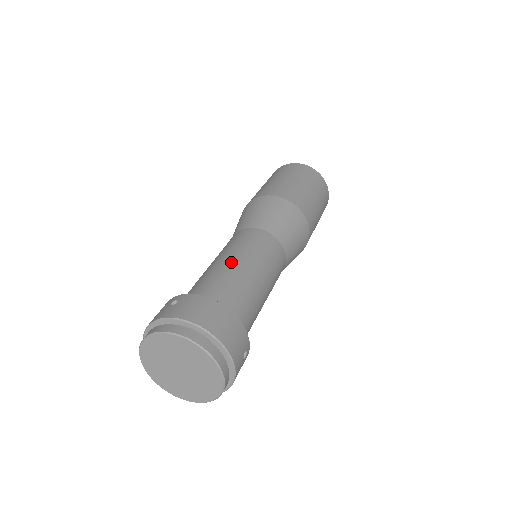
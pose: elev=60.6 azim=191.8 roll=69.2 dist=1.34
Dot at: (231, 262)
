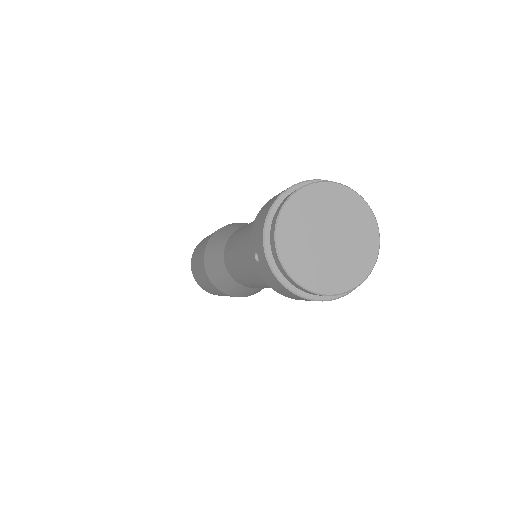
Dot at: occluded
